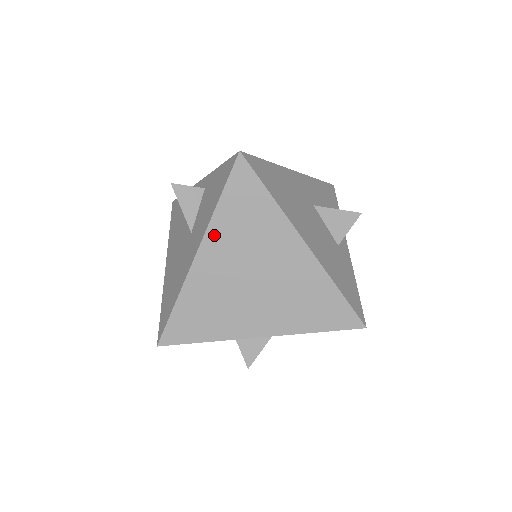
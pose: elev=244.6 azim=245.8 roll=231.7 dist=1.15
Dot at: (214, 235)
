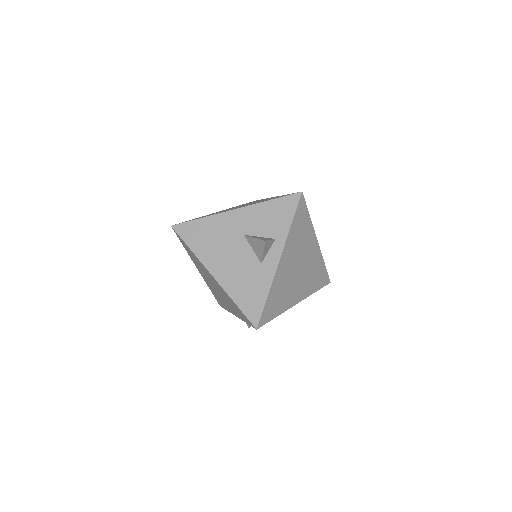
Dot at: (194, 262)
